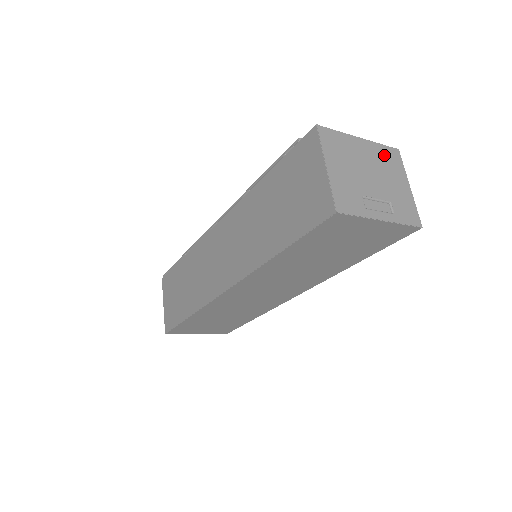
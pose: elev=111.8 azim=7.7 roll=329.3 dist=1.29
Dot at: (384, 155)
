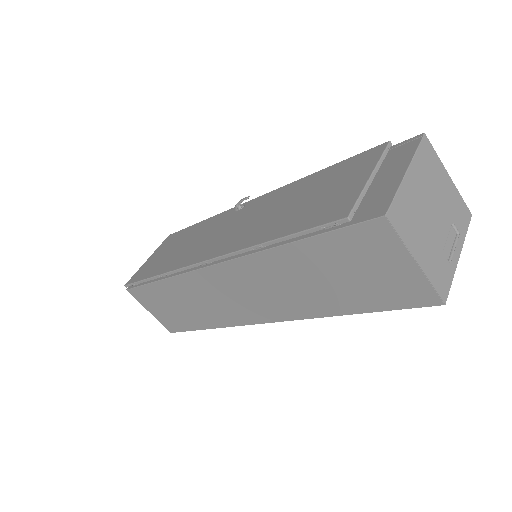
Dot at: (425, 164)
